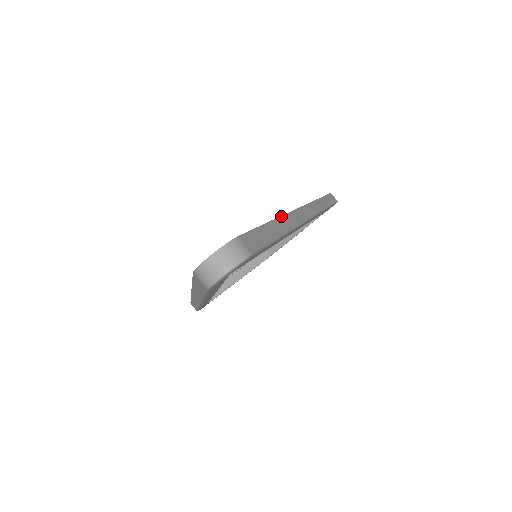
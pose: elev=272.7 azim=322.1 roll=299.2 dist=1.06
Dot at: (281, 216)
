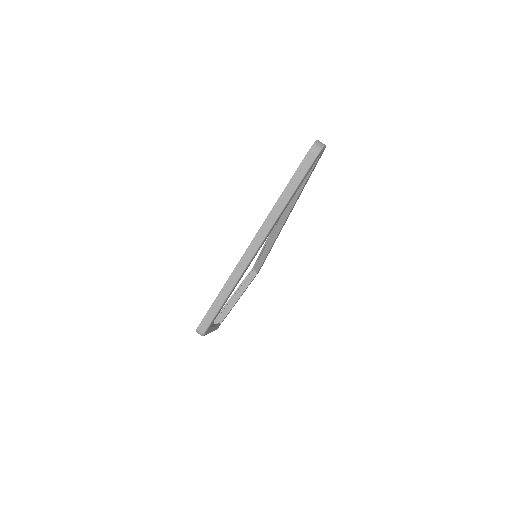
Dot at: occluded
